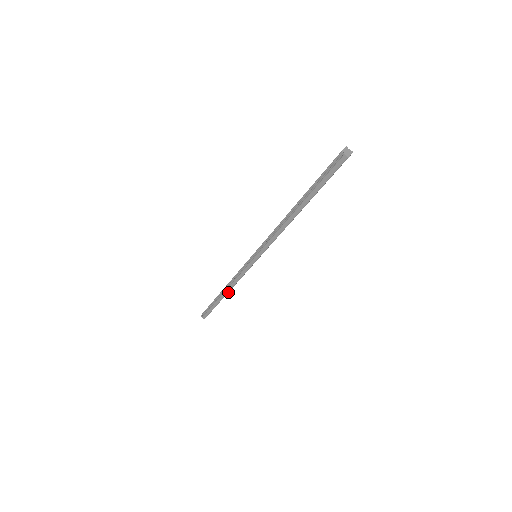
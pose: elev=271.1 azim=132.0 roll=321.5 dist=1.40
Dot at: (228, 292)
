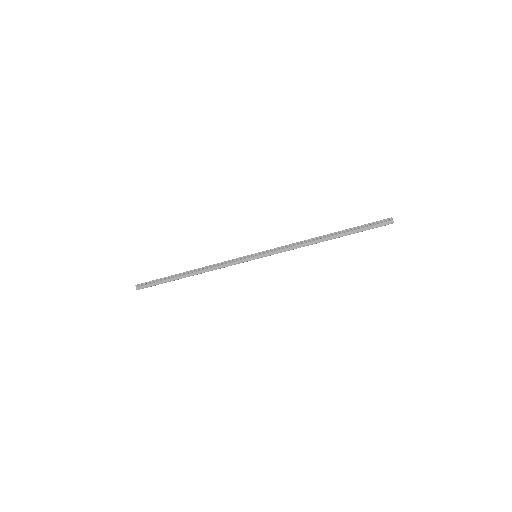
Dot at: occluded
